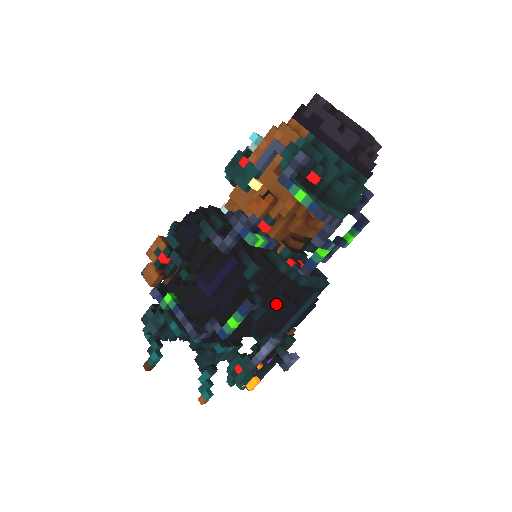
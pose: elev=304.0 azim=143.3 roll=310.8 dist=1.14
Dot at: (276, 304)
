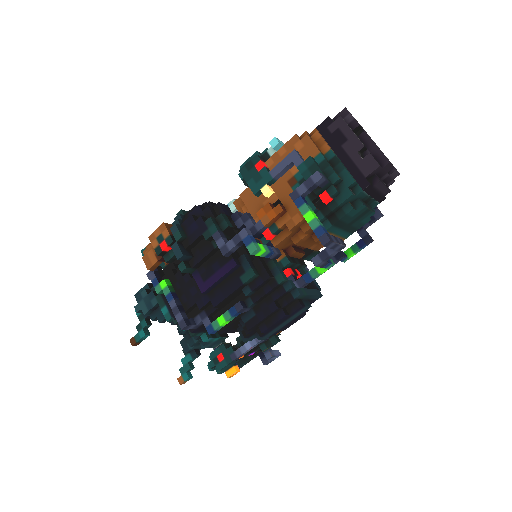
Dot at: (267, 311)
